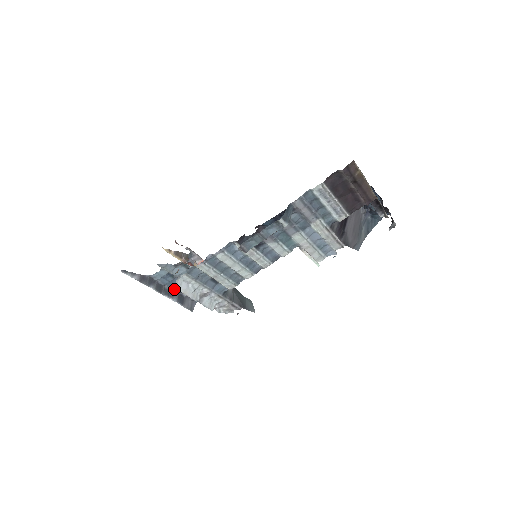
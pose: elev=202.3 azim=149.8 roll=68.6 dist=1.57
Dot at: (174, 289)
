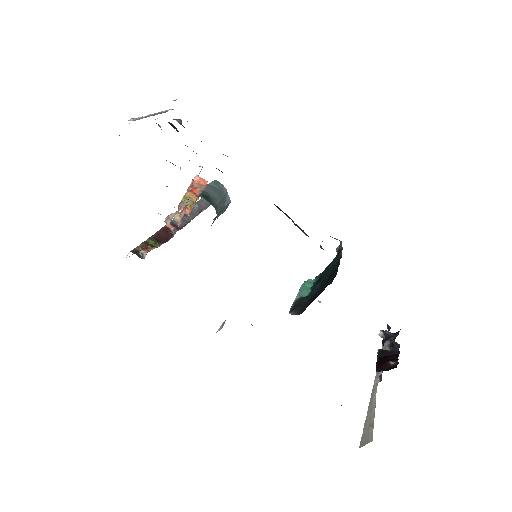
Dot at: occluded
